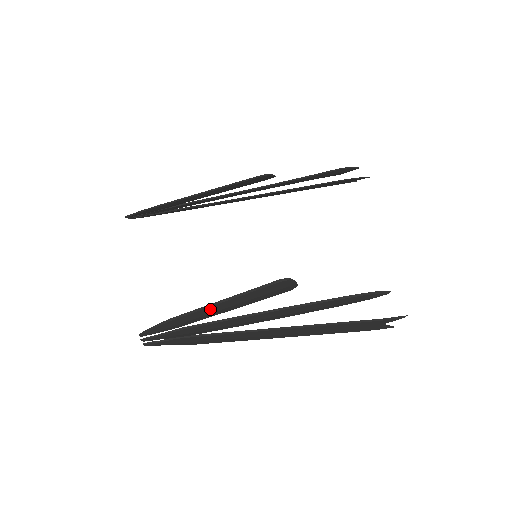
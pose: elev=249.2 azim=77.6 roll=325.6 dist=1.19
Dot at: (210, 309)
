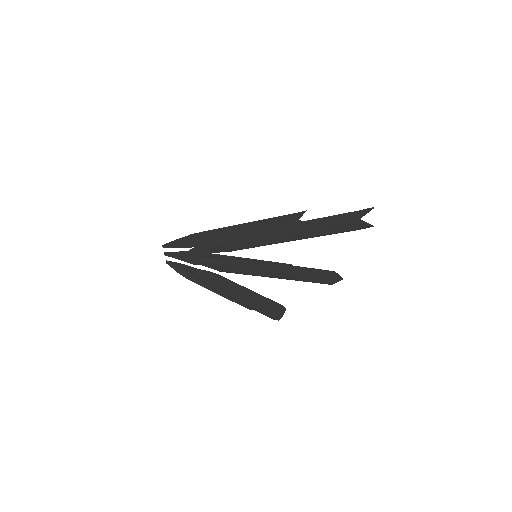
Dot at: occluded
